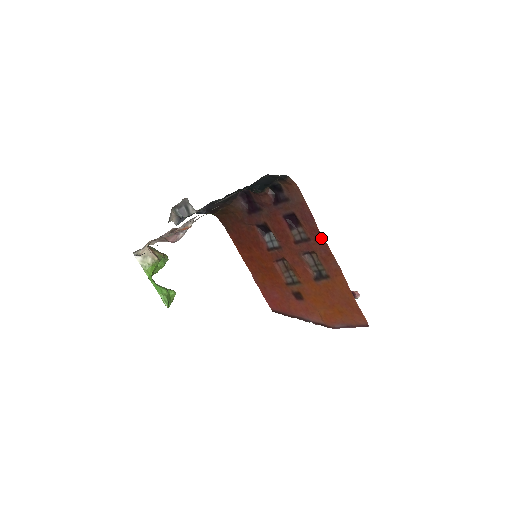
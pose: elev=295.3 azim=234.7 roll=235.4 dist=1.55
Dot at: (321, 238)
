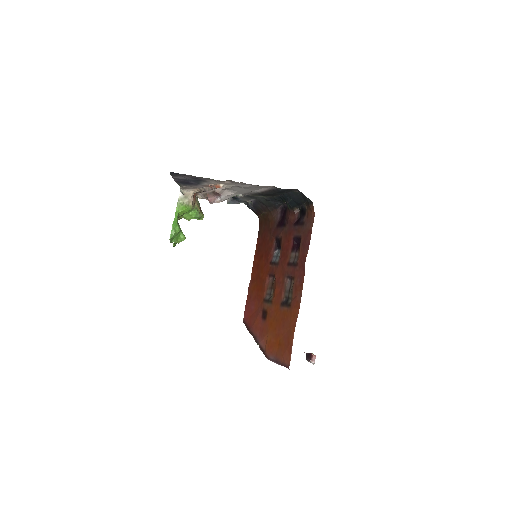
Dot at: (304, 267)
